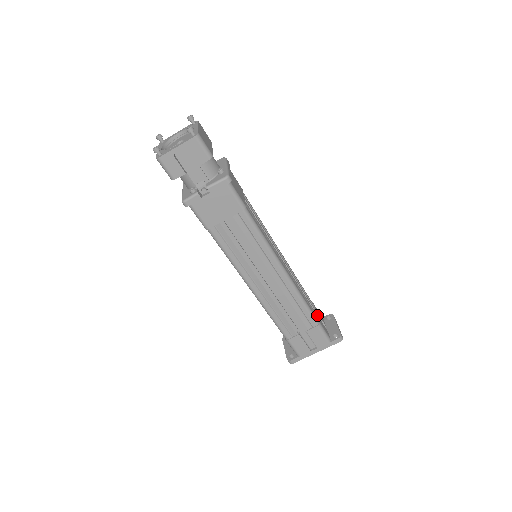
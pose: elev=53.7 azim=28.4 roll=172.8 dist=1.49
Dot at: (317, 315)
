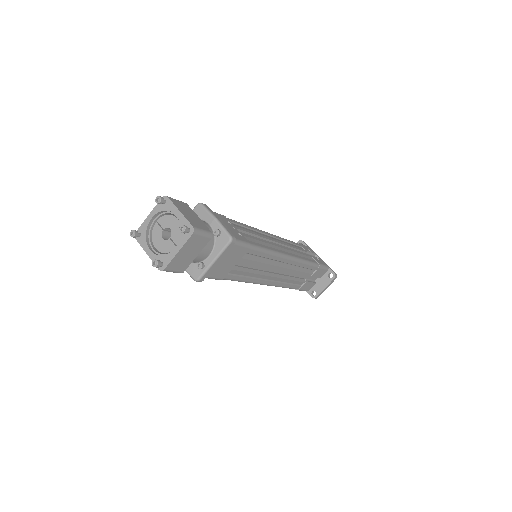
Dot at: (306, 282)
